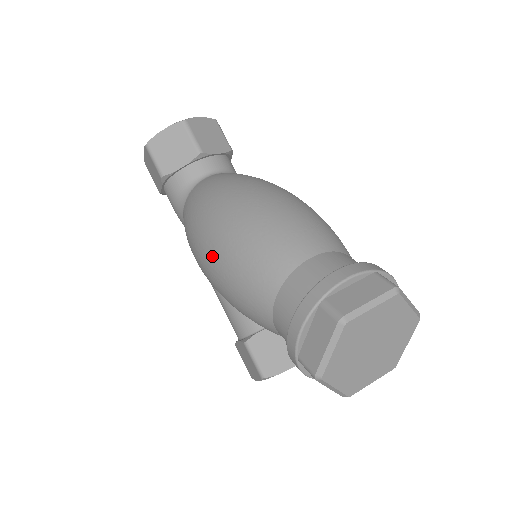
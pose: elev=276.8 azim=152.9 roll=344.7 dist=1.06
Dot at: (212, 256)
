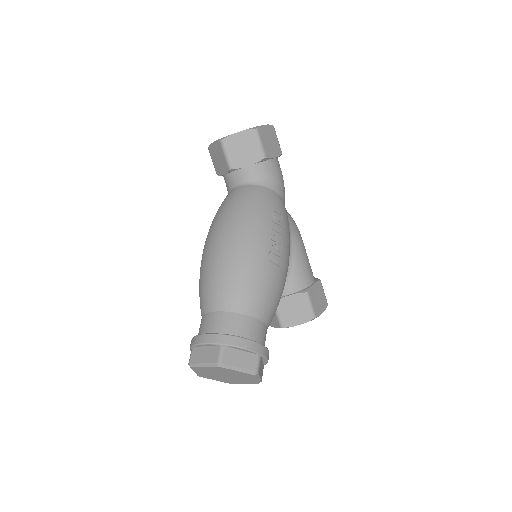
Dot at: occluded
